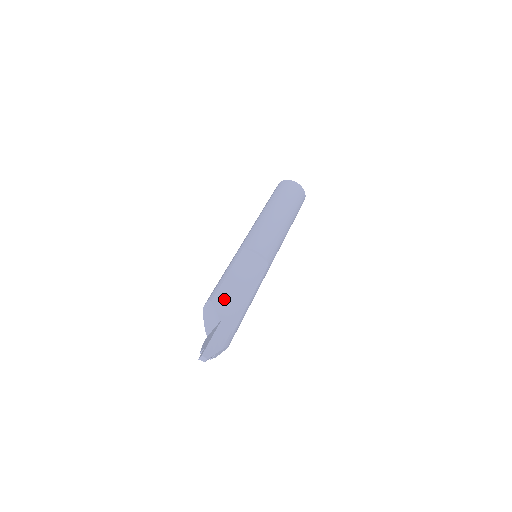
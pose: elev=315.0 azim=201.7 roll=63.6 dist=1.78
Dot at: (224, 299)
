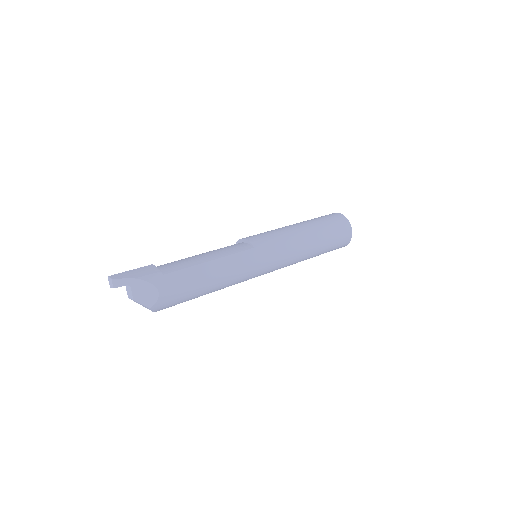
Dot at: occluded
